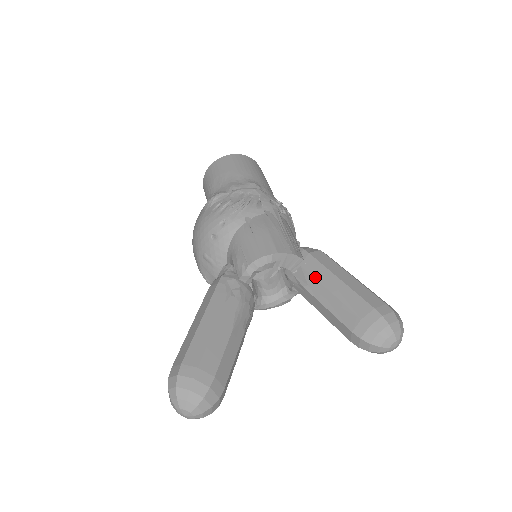
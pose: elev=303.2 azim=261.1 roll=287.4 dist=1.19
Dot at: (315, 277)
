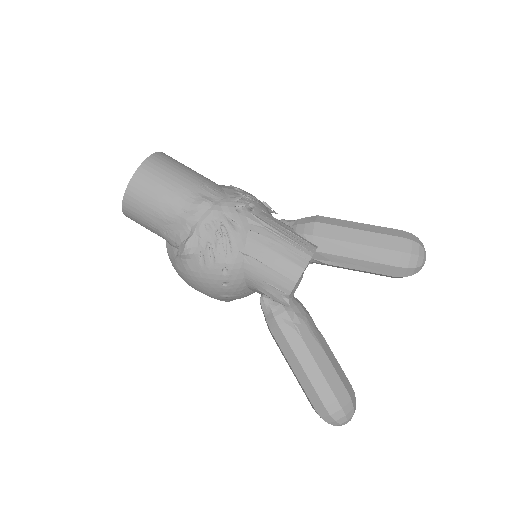
Dot at: (336, 255)
